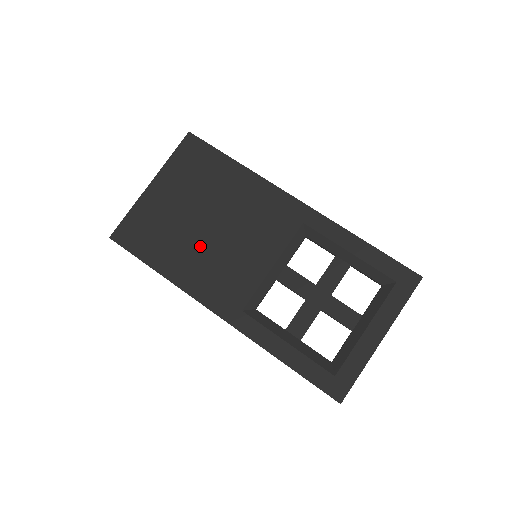
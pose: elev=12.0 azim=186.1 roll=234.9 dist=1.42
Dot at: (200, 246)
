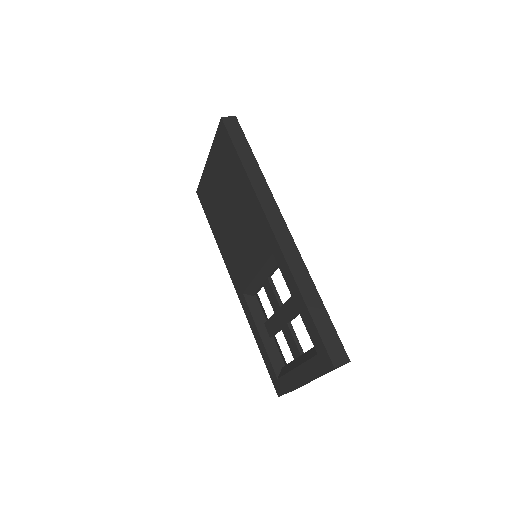
Dot at: (227, 229)
